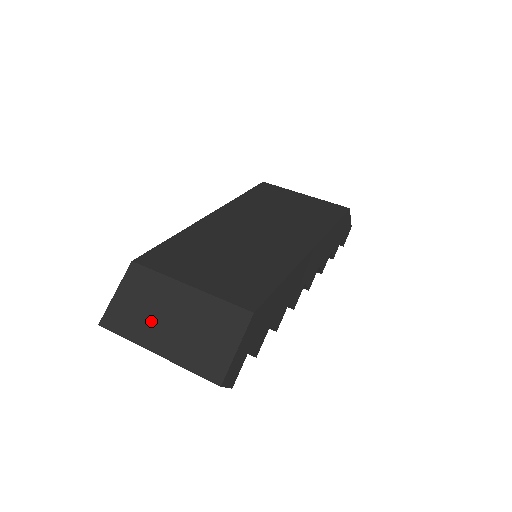
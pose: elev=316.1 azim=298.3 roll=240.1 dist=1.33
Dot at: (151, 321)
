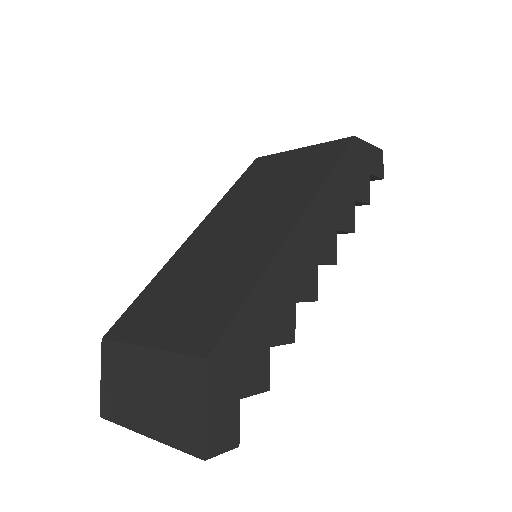
Dot at: (132, 400)
